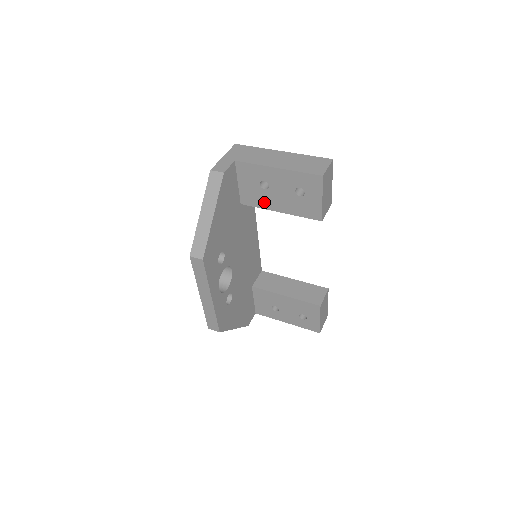
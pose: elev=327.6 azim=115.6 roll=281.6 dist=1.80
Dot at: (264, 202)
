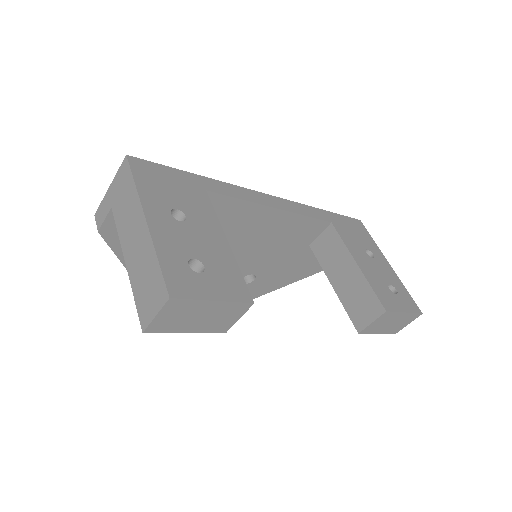
Dot at: occluded
